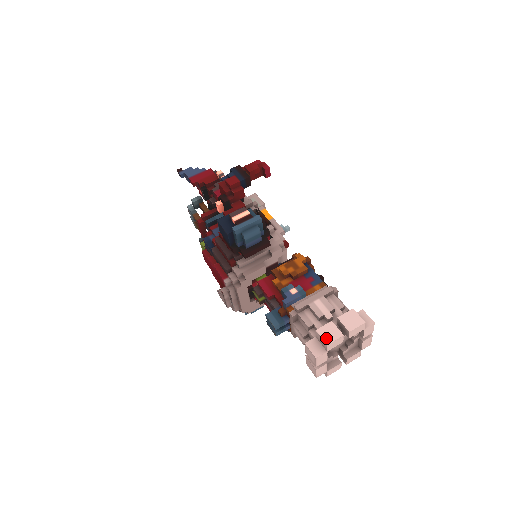
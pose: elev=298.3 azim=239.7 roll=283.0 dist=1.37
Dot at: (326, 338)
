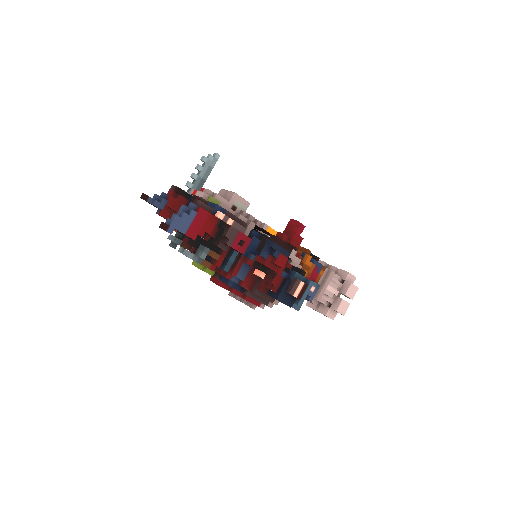
Dot at: (343, 312)
